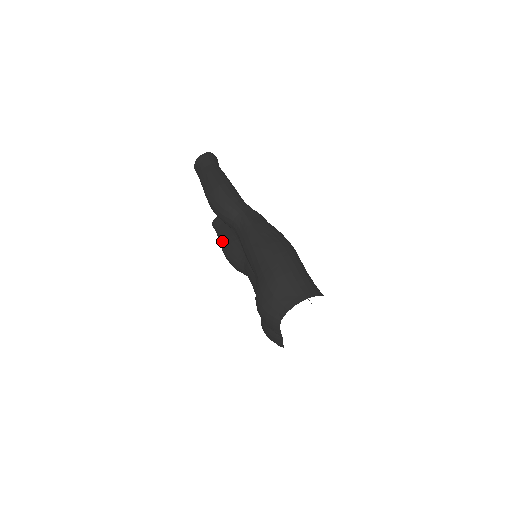
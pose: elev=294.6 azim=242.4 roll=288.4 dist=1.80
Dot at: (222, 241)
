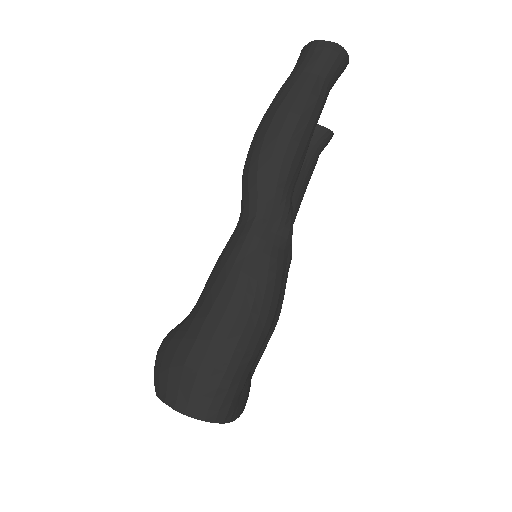
Dot at: occluded
